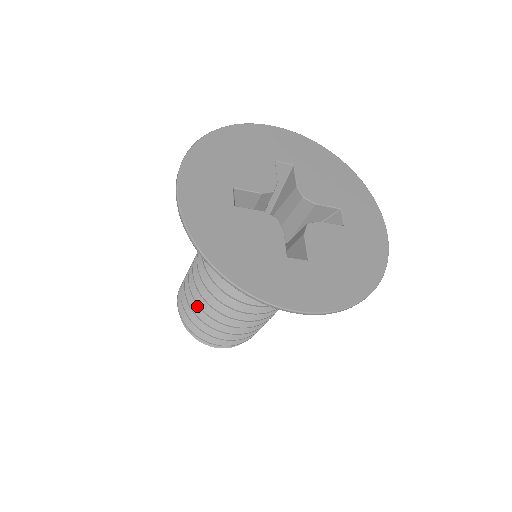
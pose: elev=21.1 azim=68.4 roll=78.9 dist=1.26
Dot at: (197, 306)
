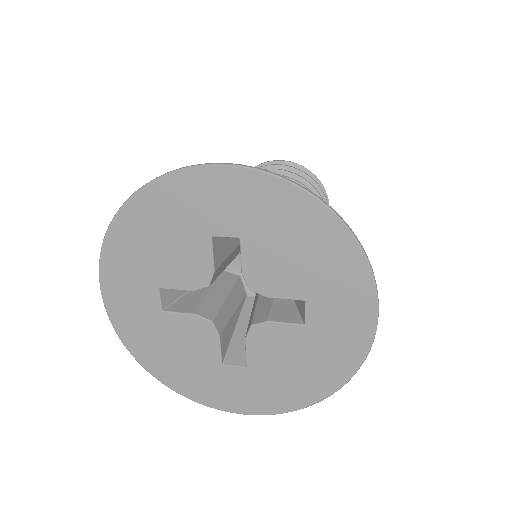
Dot at: occluded
